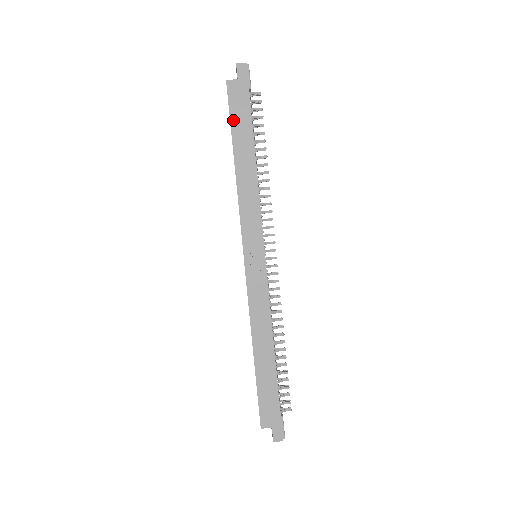
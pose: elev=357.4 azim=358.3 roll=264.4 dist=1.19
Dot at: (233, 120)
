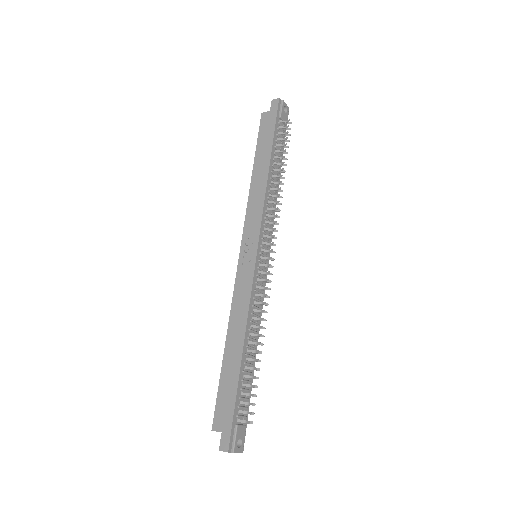
Dot at: (259, 141)
